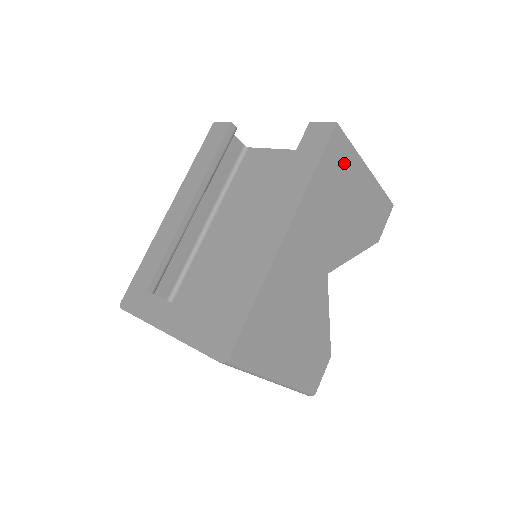
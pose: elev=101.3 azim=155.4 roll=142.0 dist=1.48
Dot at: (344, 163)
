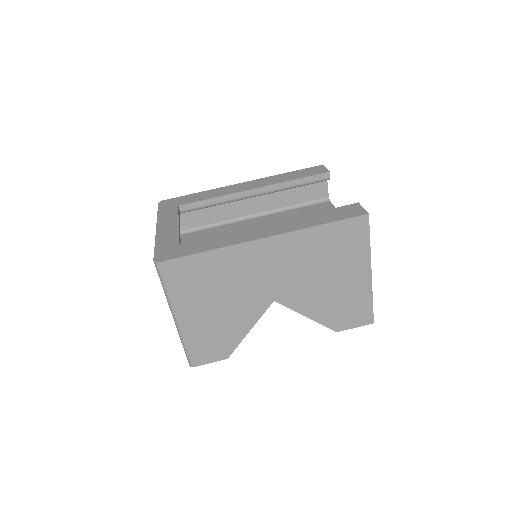
Dot at: (352, 246)
